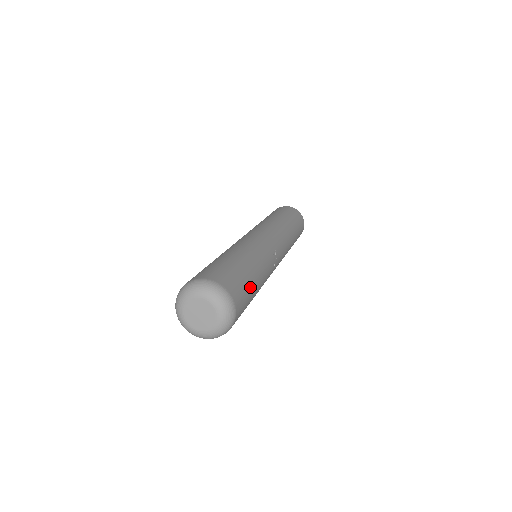
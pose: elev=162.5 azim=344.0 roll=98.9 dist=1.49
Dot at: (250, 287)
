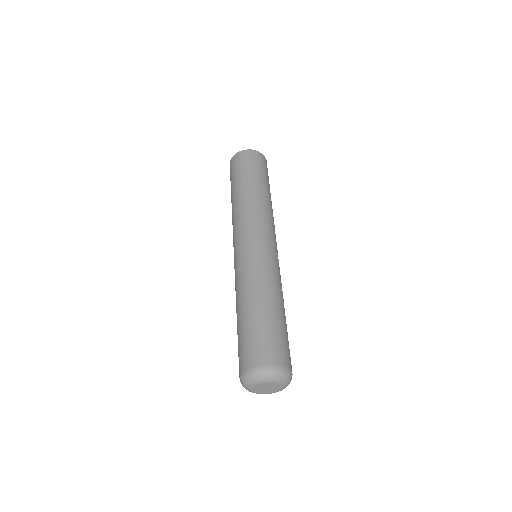
Dot at: (286, 332)
